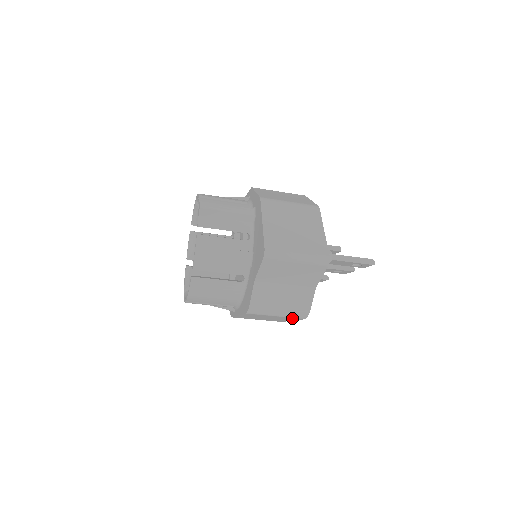
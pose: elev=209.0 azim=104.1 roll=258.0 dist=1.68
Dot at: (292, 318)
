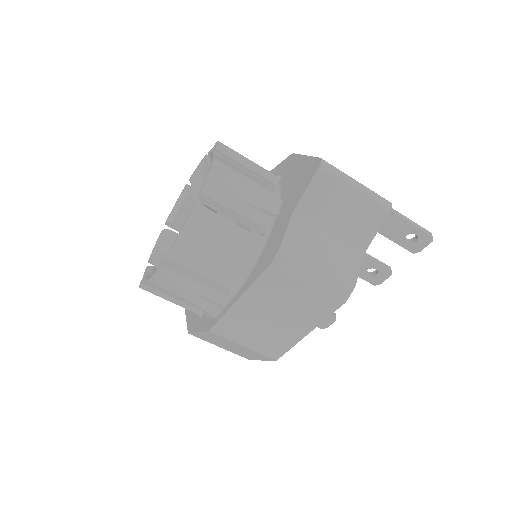
Dot at: (324, 302)
